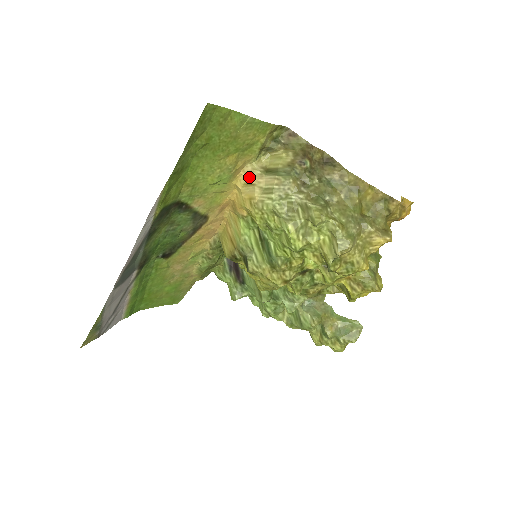
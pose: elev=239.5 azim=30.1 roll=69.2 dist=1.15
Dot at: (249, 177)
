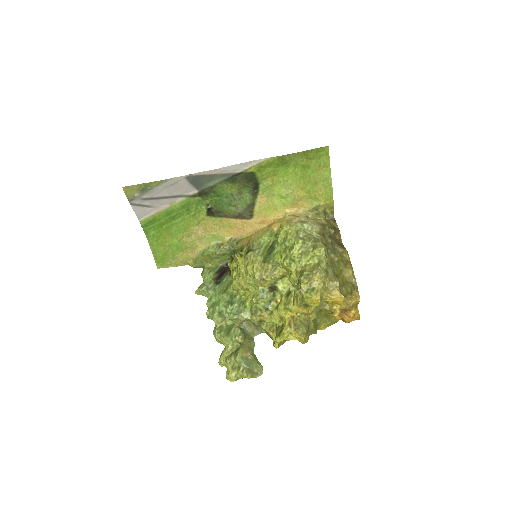
Dot at: (297, 214)
